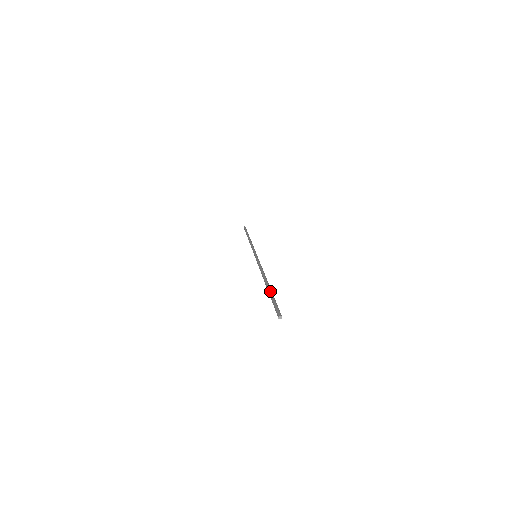
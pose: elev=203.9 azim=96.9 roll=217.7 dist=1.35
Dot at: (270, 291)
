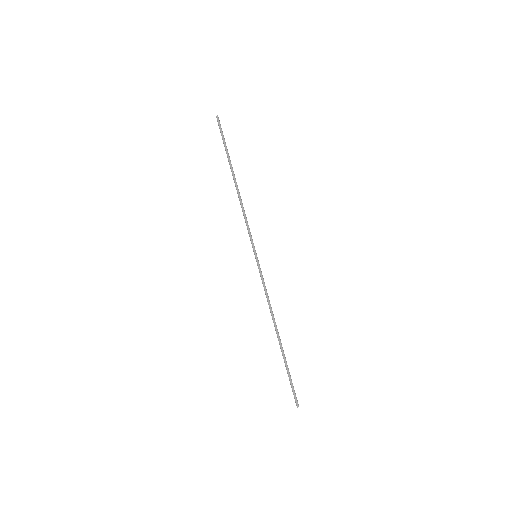
Dot at: (286, 361)
